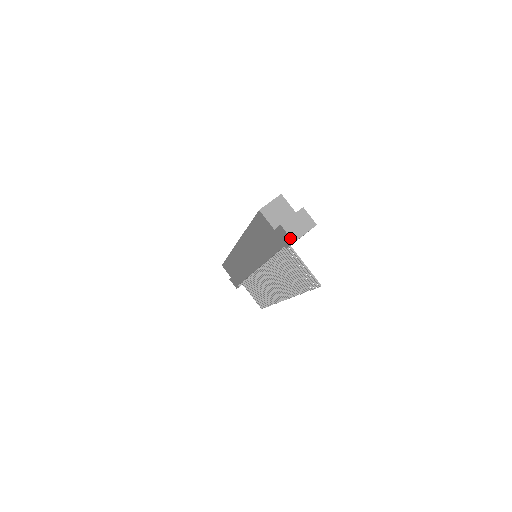
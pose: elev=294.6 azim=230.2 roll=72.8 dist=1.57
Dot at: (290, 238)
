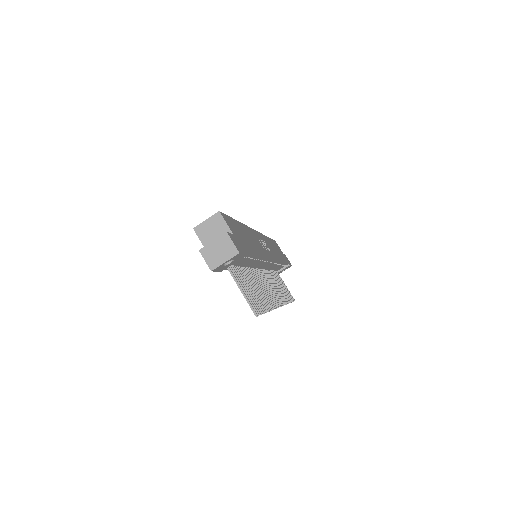
Dot at: (208, 266)
